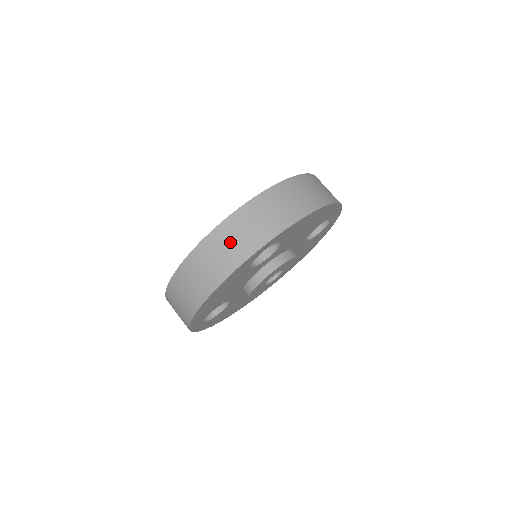
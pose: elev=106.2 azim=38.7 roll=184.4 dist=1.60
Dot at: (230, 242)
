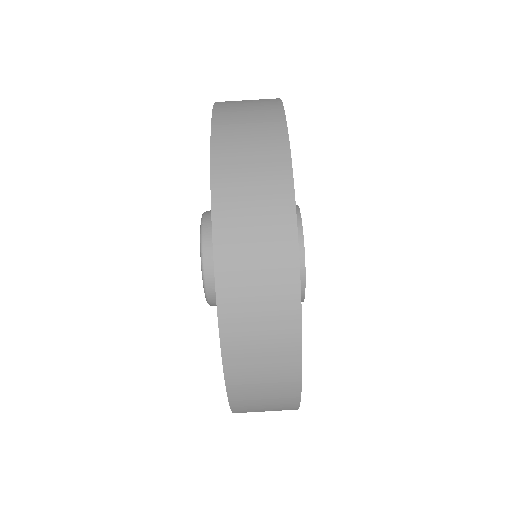
Dot at: occluded
